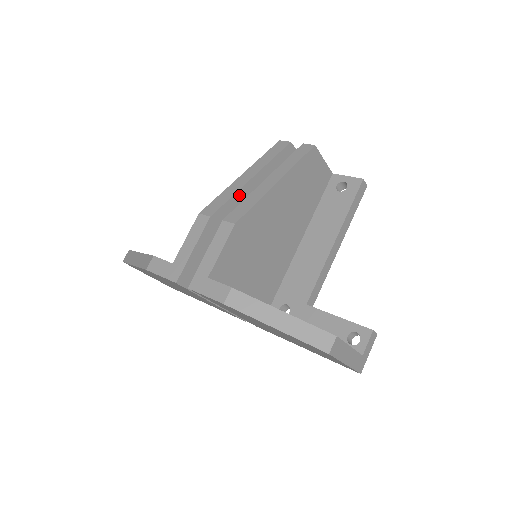
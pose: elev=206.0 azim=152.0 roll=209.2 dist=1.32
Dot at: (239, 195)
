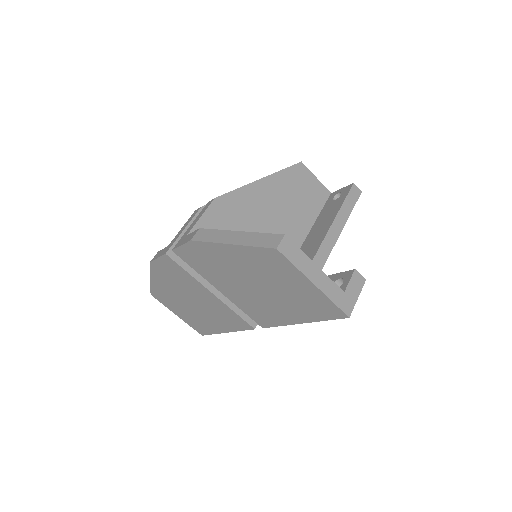
Dot at: occluded
